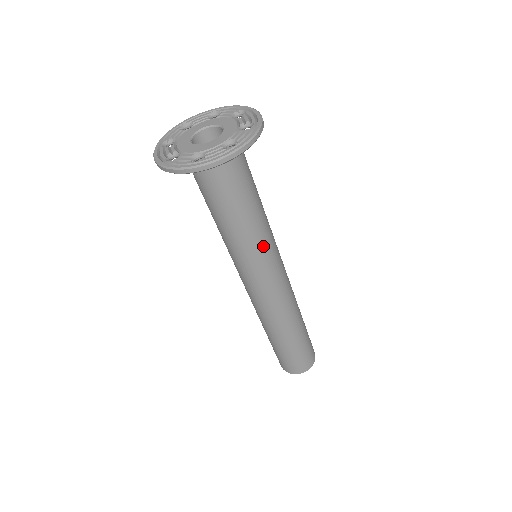
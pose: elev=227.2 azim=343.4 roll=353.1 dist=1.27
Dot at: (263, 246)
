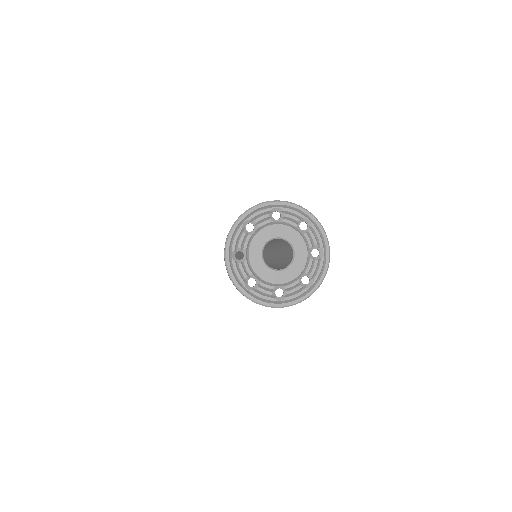
Dot at: occluded
